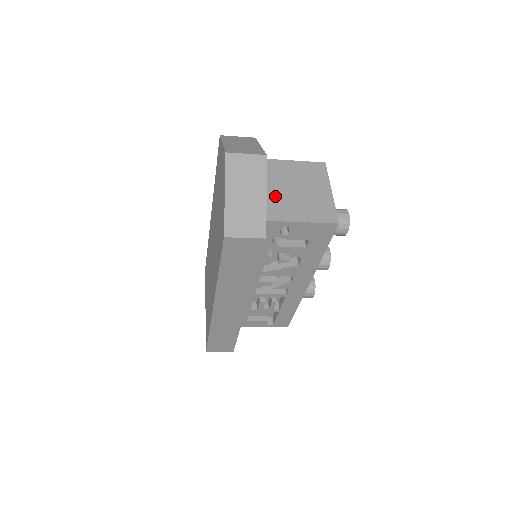
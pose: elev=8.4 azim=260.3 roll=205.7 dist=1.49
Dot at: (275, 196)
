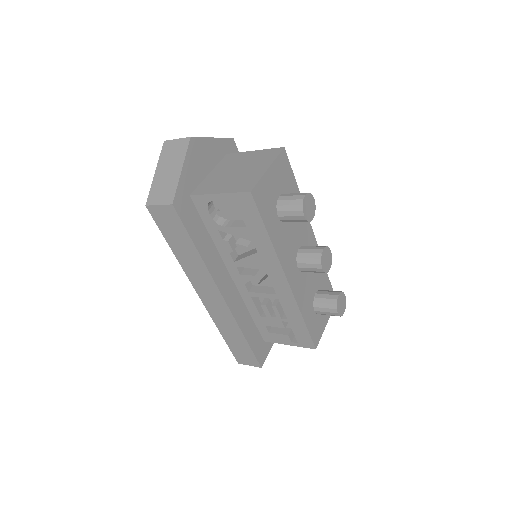
Dot at: (216, 177)
